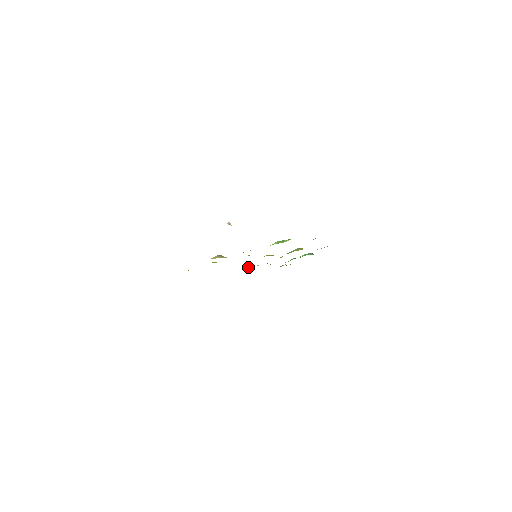
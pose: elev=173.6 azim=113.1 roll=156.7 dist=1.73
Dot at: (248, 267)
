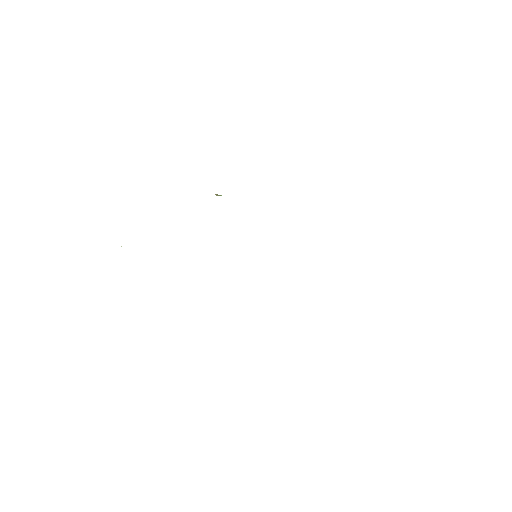
Dot at: occluded
